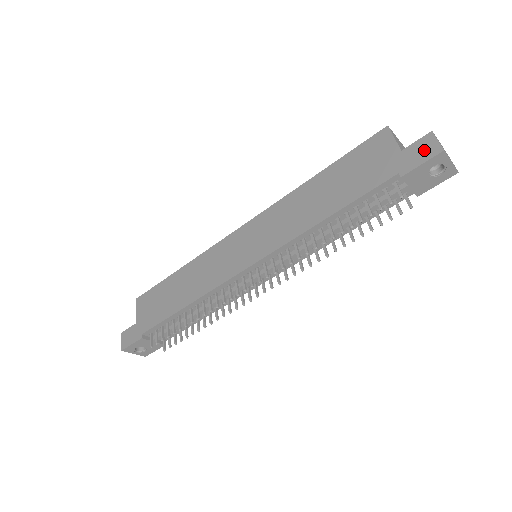
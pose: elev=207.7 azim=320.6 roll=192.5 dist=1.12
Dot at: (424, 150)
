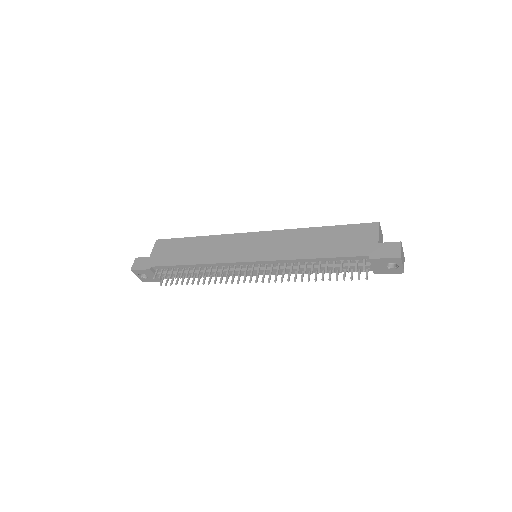
Dot at: (391, 250)
